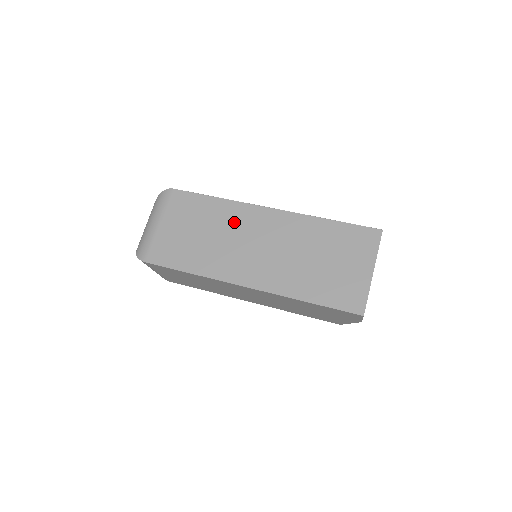
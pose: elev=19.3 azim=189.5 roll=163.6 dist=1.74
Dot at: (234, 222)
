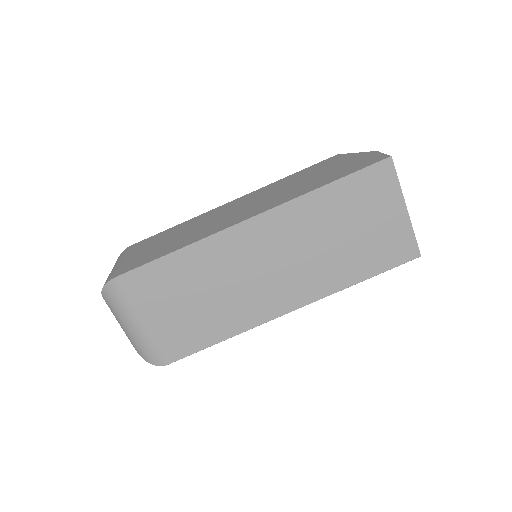
Dot at: (223, 262)
